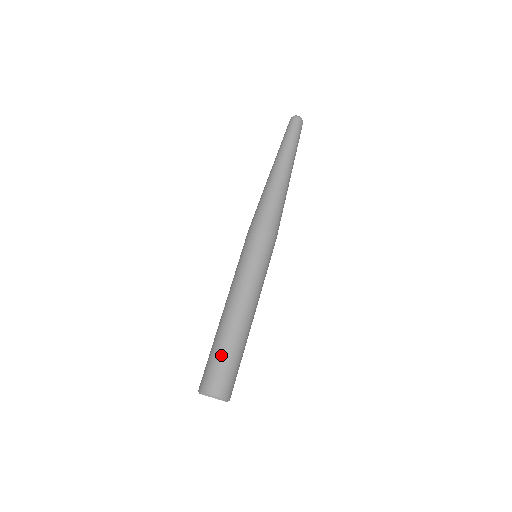
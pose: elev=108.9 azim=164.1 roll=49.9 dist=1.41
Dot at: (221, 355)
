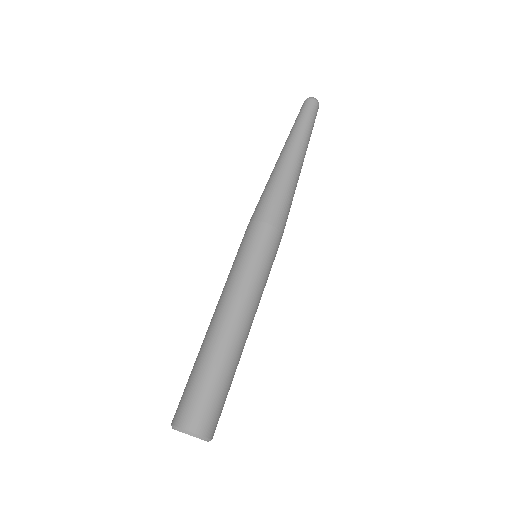
Dot at: (201, 377)
